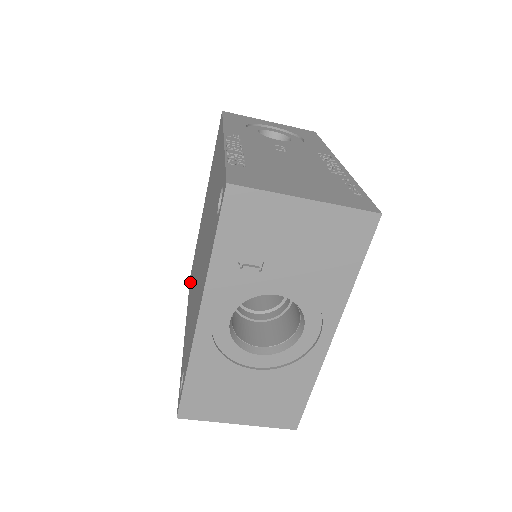
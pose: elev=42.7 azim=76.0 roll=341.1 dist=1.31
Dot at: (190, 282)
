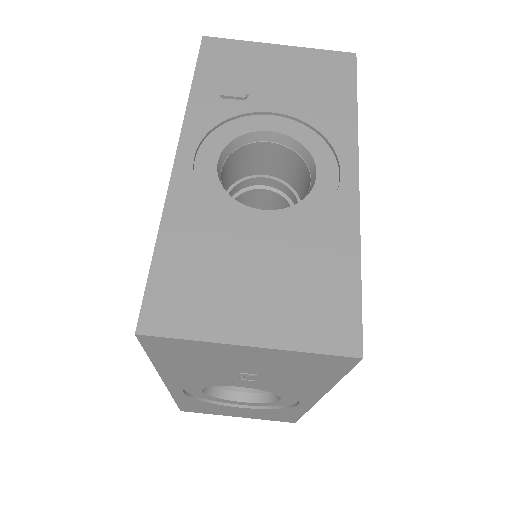
Dot at: occluded
